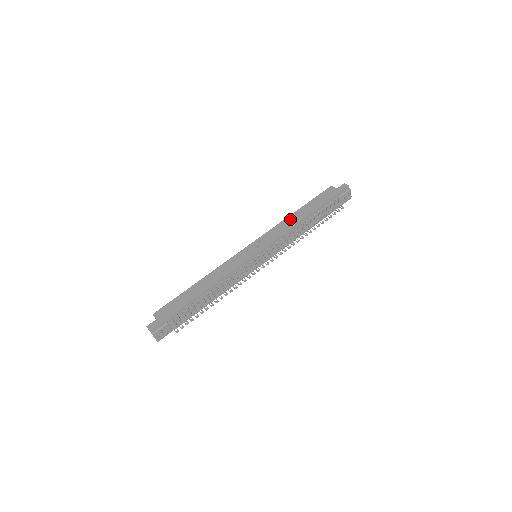
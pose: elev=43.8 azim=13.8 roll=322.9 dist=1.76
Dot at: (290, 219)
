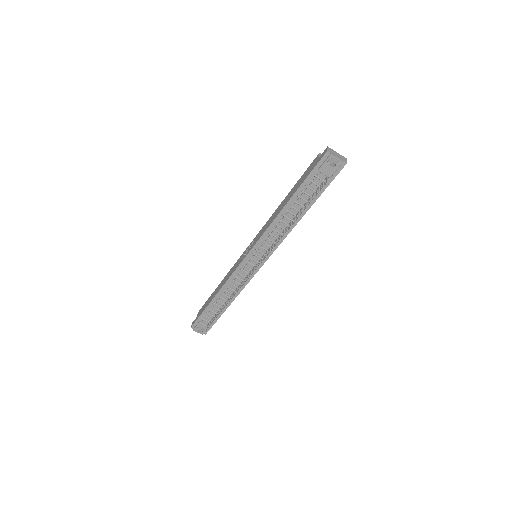
Dot at: (277, 210)
